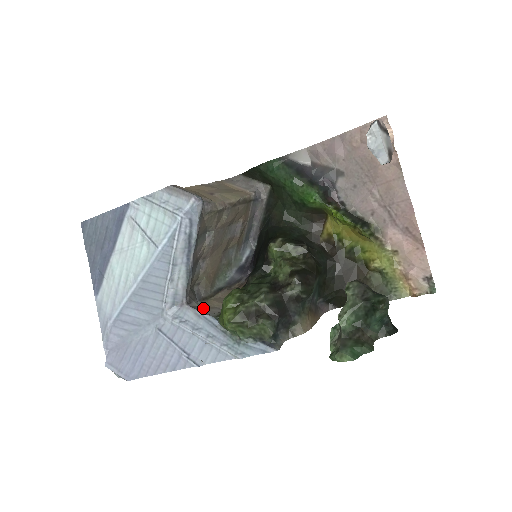
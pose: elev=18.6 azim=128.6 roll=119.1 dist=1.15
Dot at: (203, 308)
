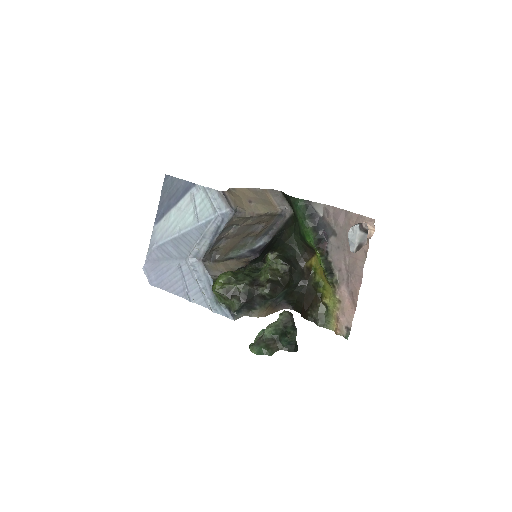
Dot at: (211, 268)
